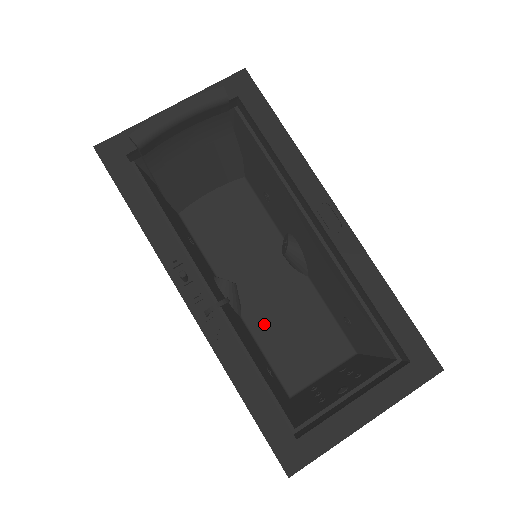
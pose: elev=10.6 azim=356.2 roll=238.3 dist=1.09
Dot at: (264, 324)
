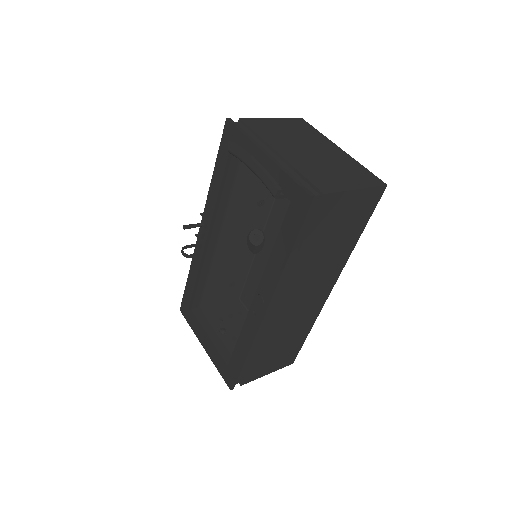
Dot at: (258, 271)
